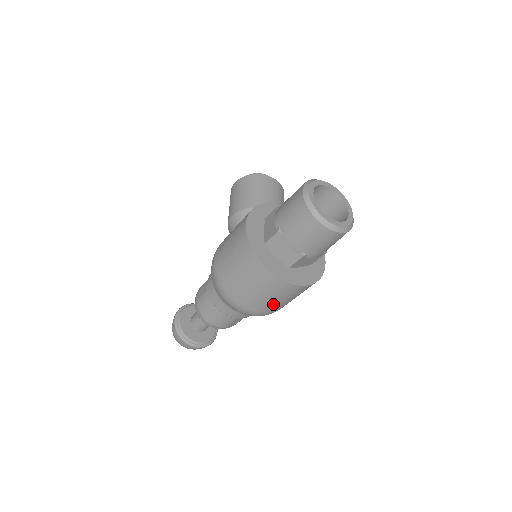
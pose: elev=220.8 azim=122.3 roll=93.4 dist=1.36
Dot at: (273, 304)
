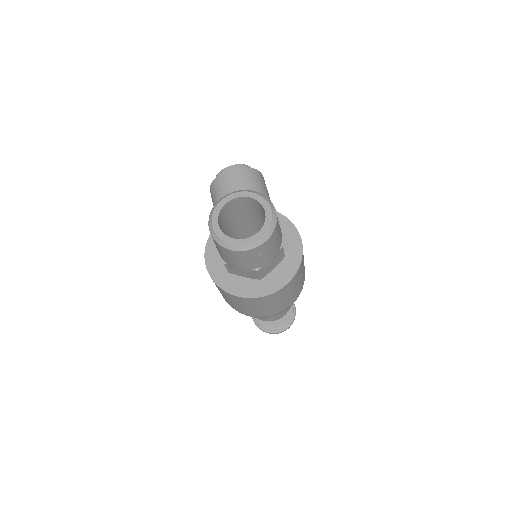
Dot at: (280, 305)
